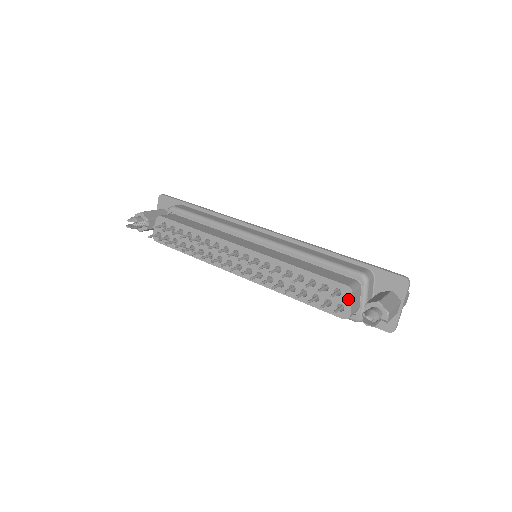
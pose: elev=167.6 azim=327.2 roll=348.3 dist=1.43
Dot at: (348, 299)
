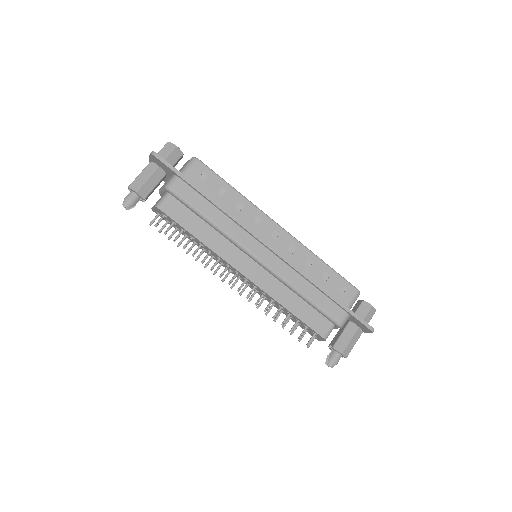
Dot at: (321, 339)
